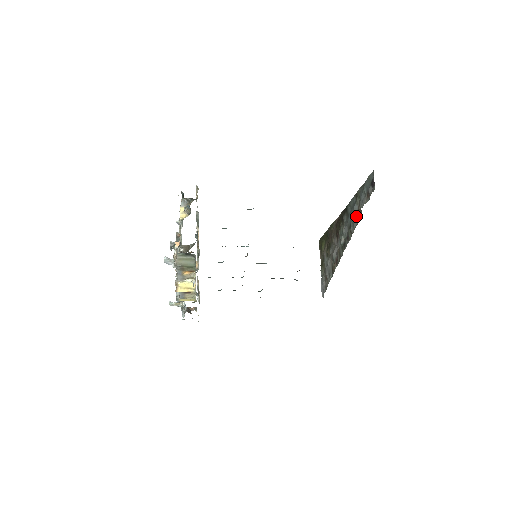
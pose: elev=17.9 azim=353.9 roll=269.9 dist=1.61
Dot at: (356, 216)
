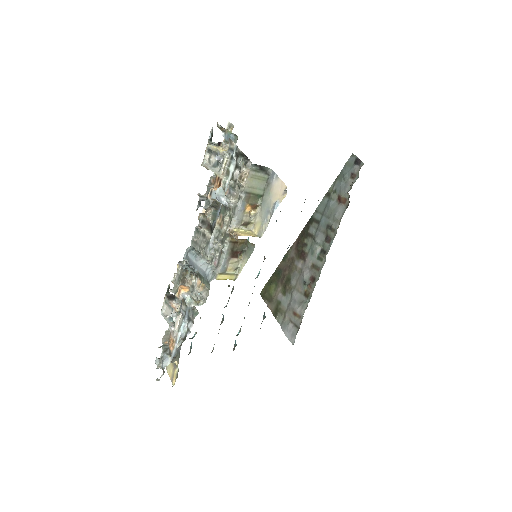
Dot at: (338, 208)
